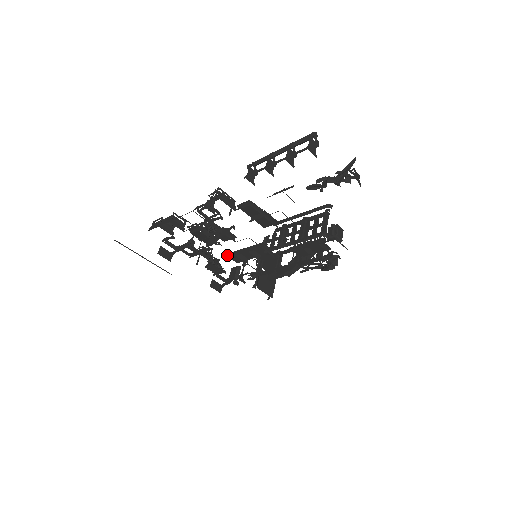
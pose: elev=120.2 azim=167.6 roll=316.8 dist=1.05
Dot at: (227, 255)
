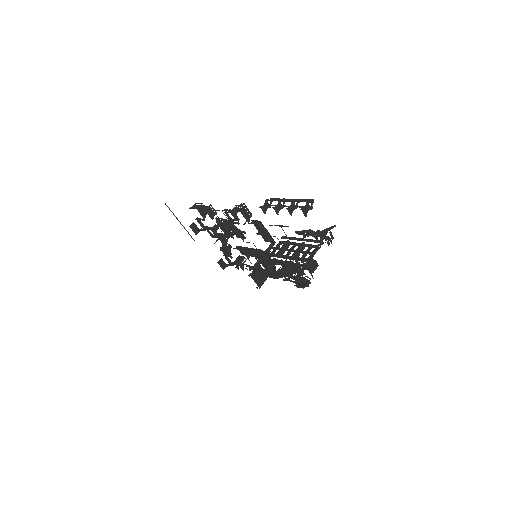
Dot at: (237, 247)
